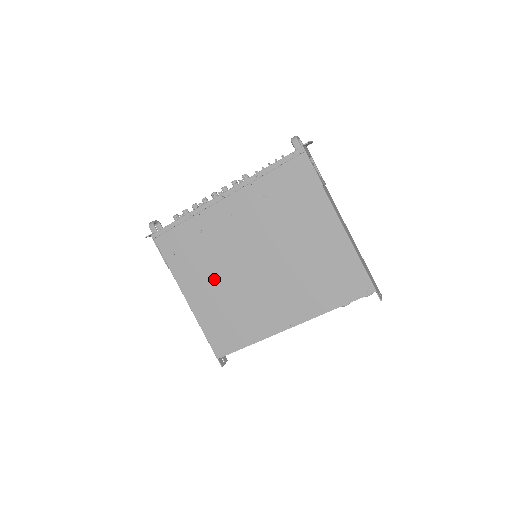
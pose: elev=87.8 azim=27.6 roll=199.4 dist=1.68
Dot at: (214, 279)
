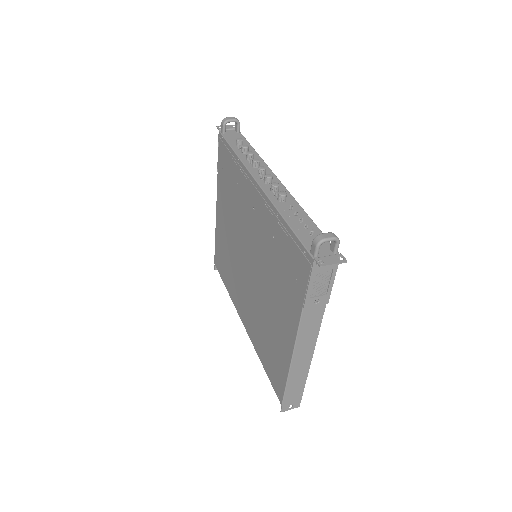
Dot at: (230, 225)
